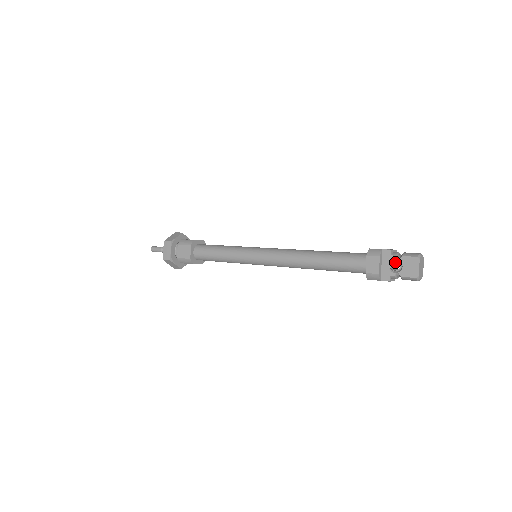
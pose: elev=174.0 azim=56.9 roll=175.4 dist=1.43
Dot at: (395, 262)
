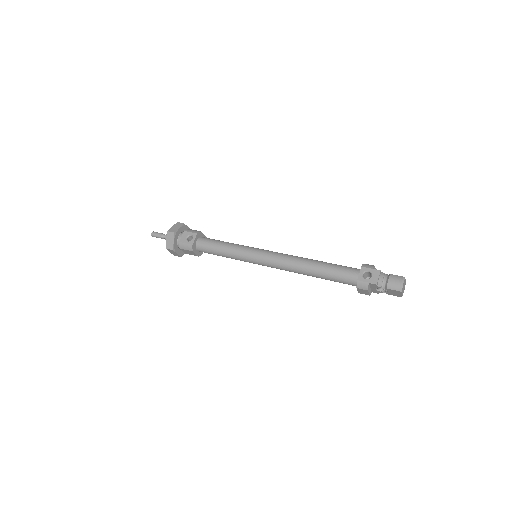
Dot at: occluded
